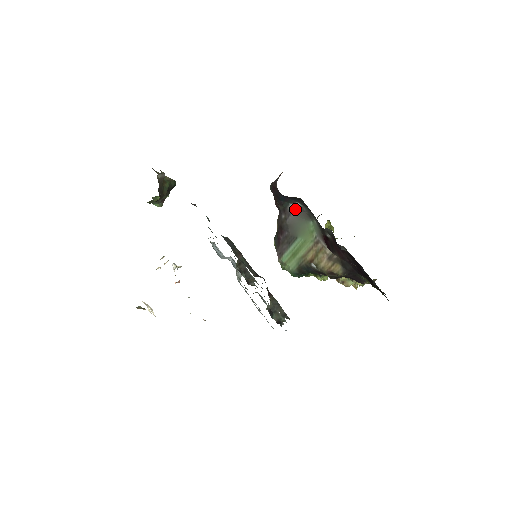
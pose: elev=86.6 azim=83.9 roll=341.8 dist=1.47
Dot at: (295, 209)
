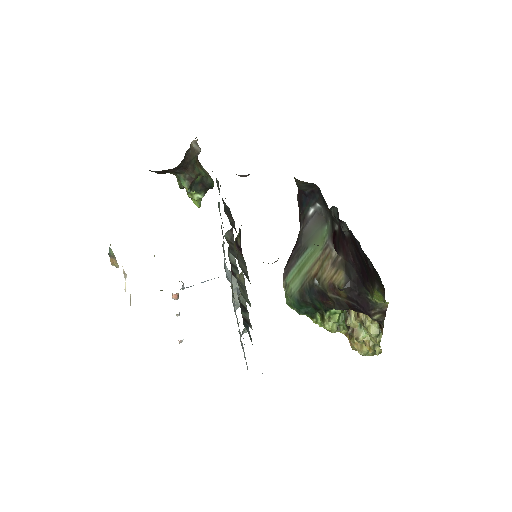
Dot at: (314, 214)
